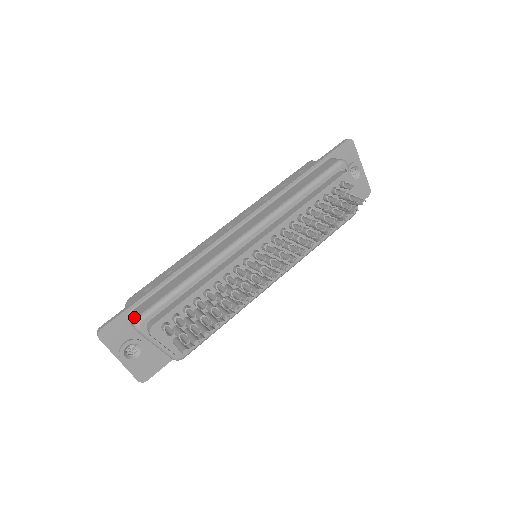
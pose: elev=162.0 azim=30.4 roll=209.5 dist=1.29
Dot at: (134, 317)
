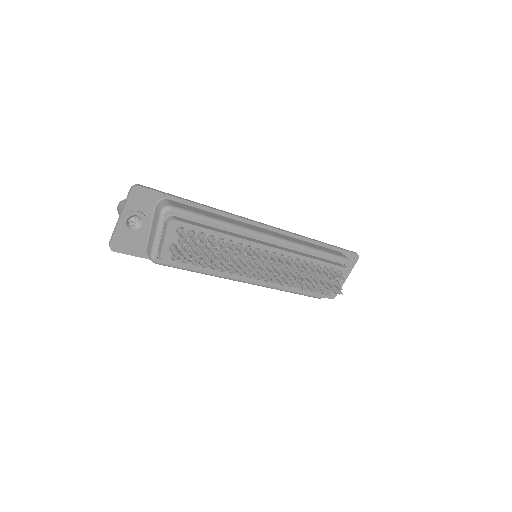
Dot at: (168, 203)
